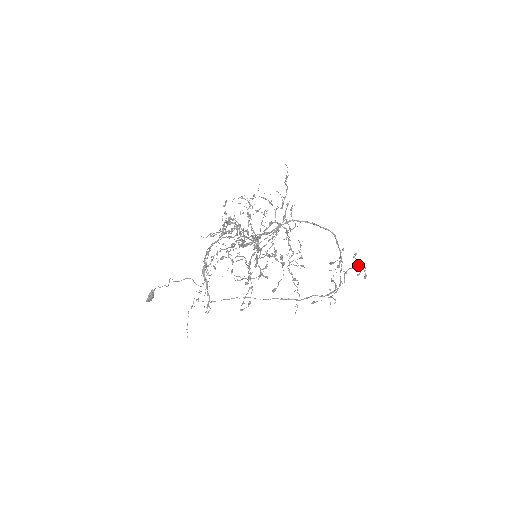
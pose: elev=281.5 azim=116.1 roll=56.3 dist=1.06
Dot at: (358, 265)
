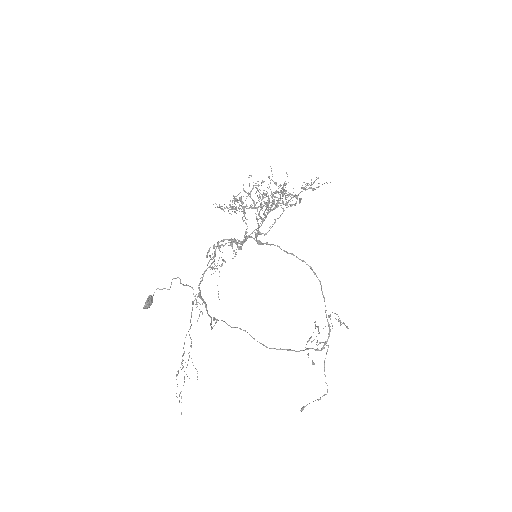
Dot at: (337, 314)
